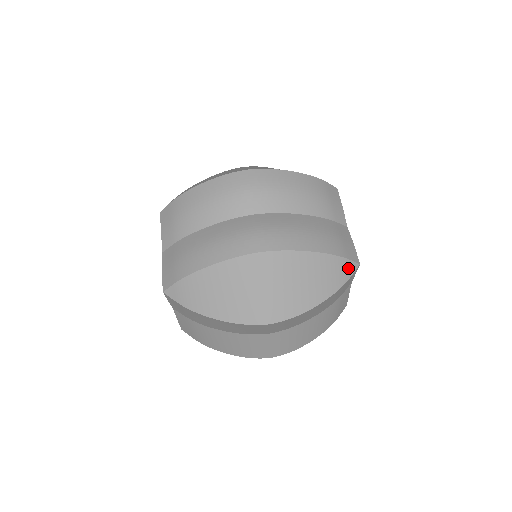
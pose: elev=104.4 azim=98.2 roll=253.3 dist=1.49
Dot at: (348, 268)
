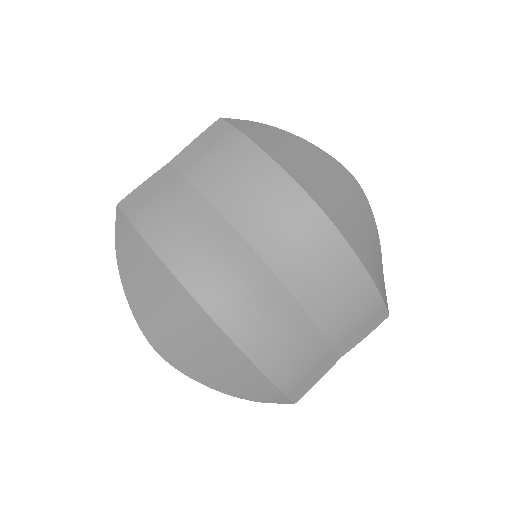
Dot at: (277, 399)
